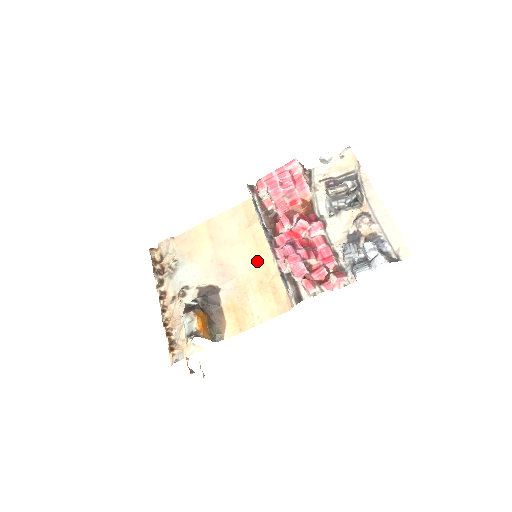
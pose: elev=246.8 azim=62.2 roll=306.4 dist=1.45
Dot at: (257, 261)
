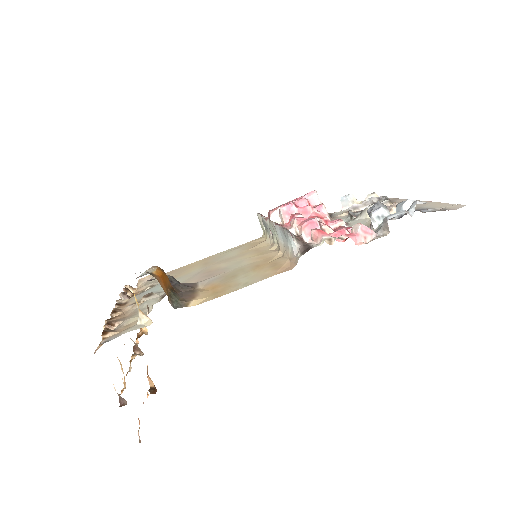
Dot at: (256, 258)
